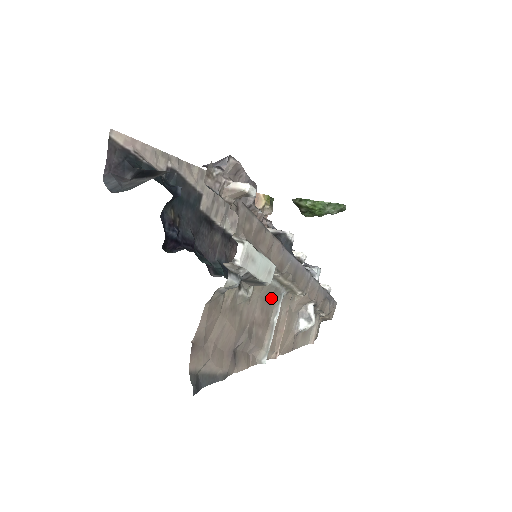
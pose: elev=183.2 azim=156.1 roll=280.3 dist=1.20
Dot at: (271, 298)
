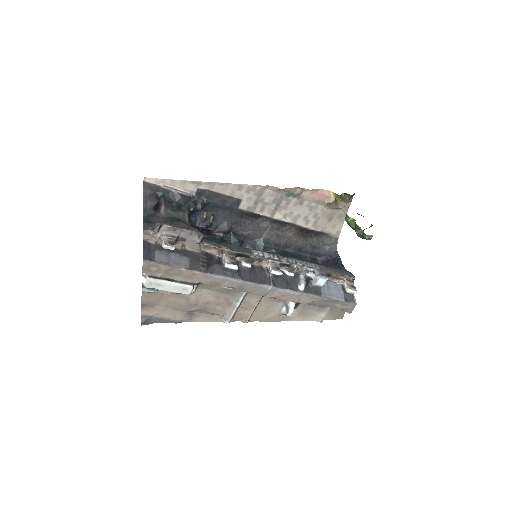
Dot at: (230, 292)
